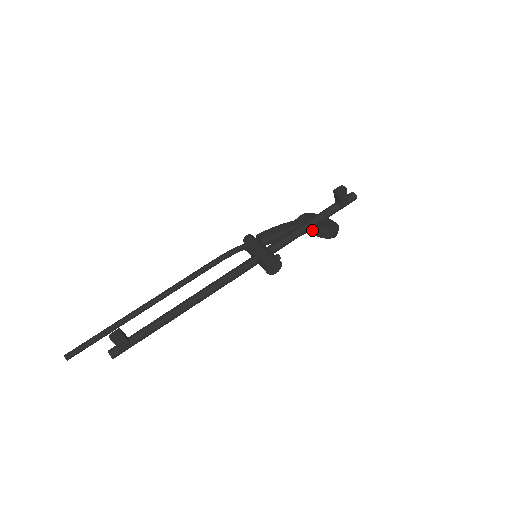
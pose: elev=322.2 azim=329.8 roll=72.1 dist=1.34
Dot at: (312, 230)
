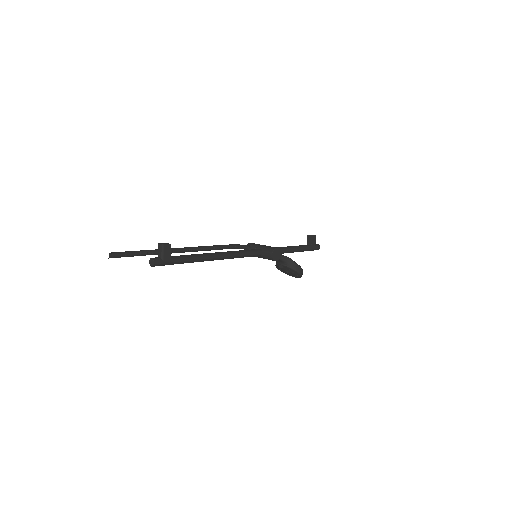
Dot at: (289, 262)
